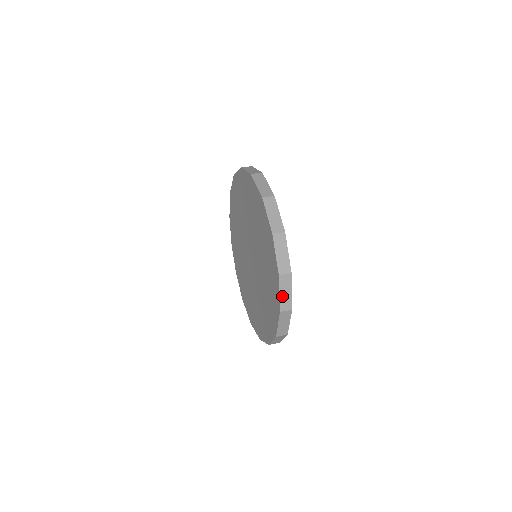
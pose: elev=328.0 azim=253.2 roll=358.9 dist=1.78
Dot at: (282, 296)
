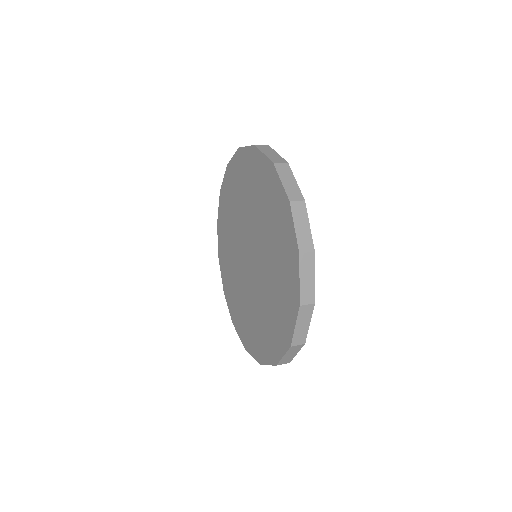
Dot at: (303, 283)
